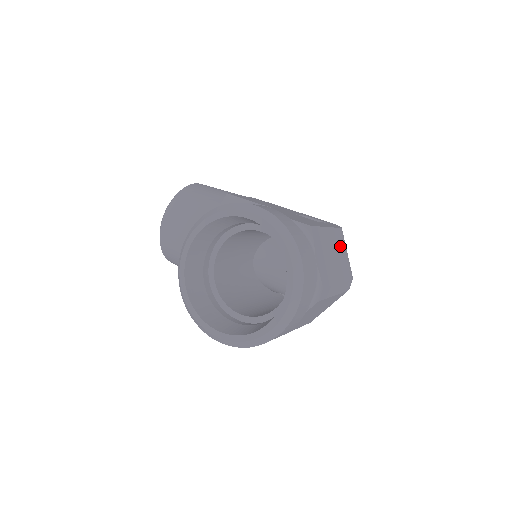
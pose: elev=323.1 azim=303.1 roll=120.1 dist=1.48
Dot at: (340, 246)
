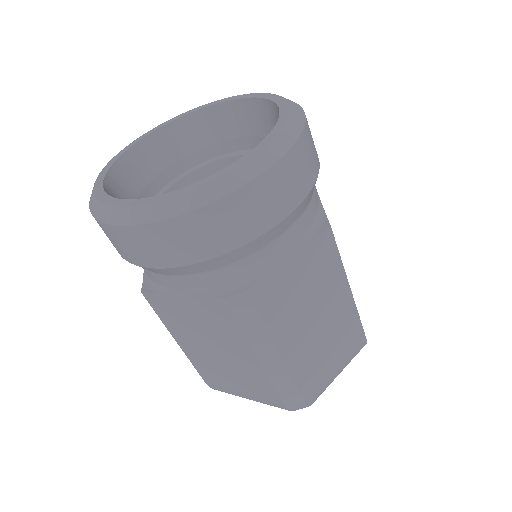
Dot at: (337, 338)
